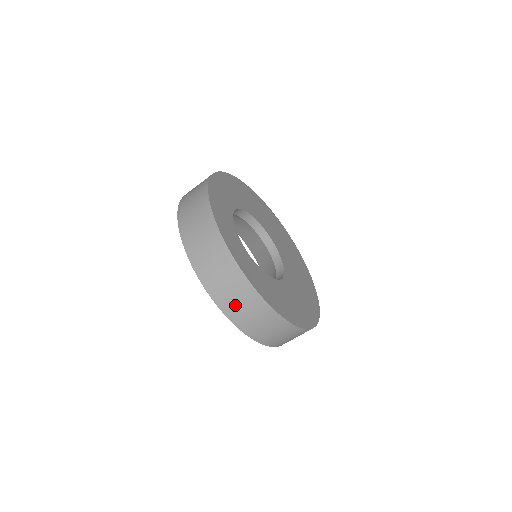
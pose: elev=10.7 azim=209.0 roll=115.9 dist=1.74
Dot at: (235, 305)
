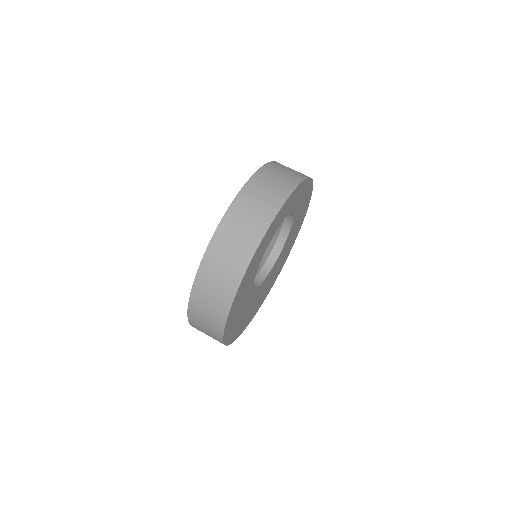
Dot at: (225, 247)
